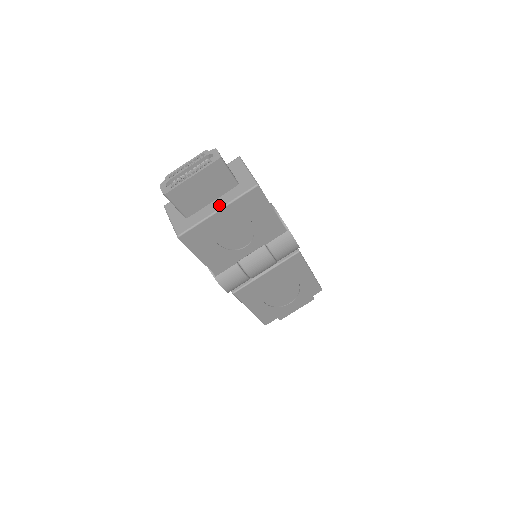
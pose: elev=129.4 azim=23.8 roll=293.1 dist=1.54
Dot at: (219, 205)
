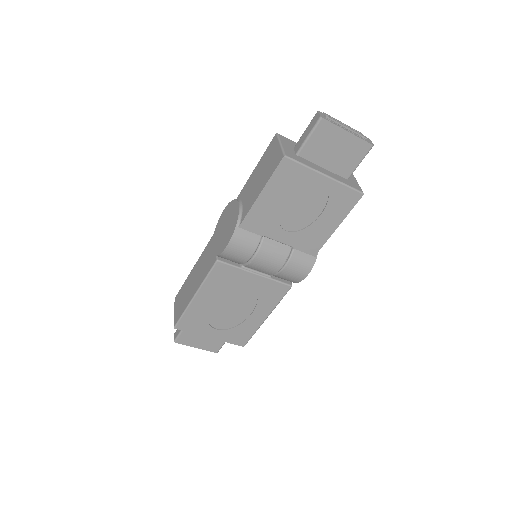
Dot at: (329, 174)
